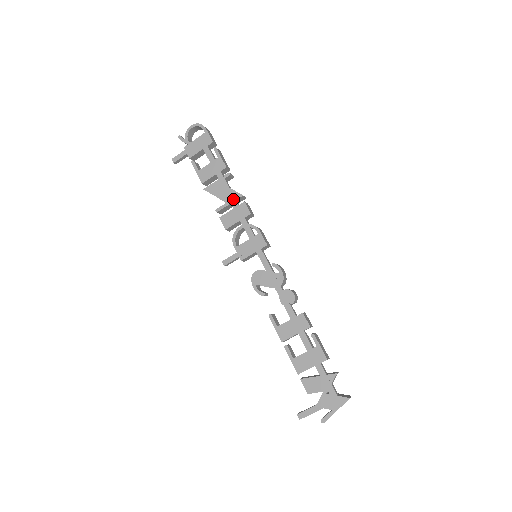
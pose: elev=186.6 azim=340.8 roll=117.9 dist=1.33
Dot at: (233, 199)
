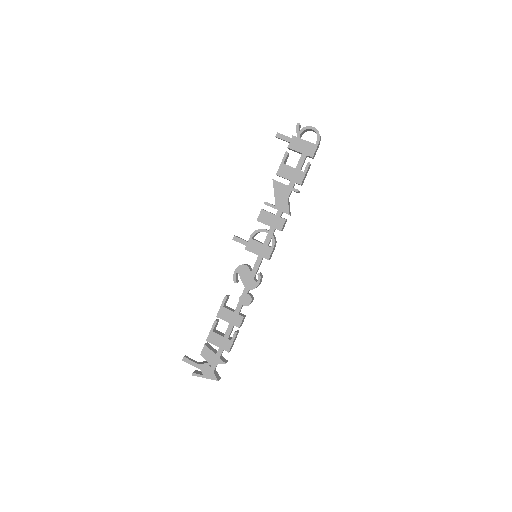
Dot at: (282, 209)
